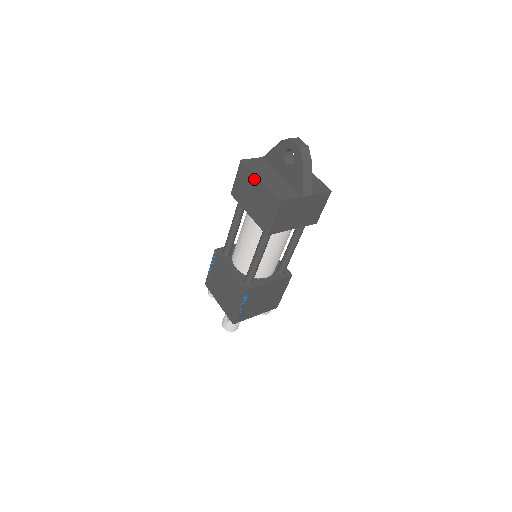
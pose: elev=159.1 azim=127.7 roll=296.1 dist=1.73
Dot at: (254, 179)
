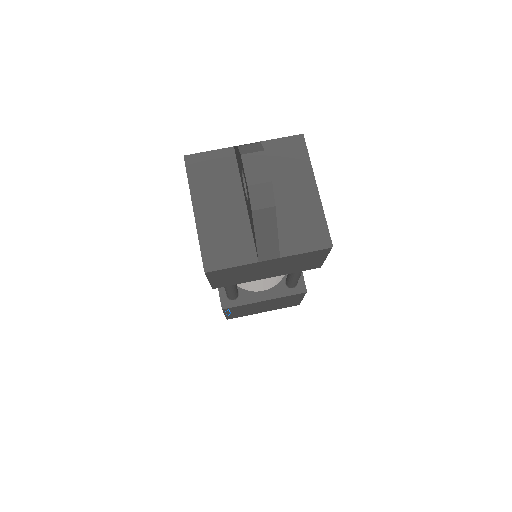
Dot at: (192, 203)
